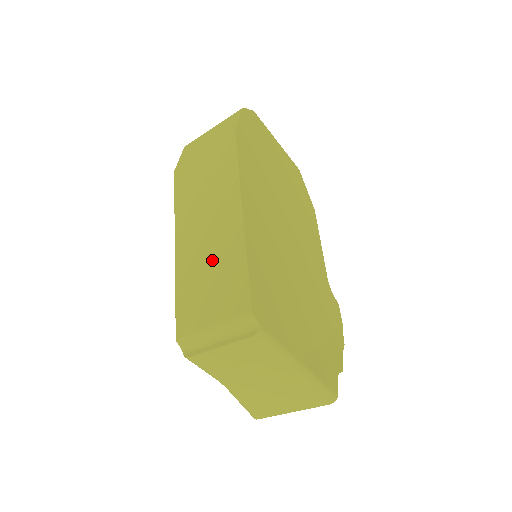
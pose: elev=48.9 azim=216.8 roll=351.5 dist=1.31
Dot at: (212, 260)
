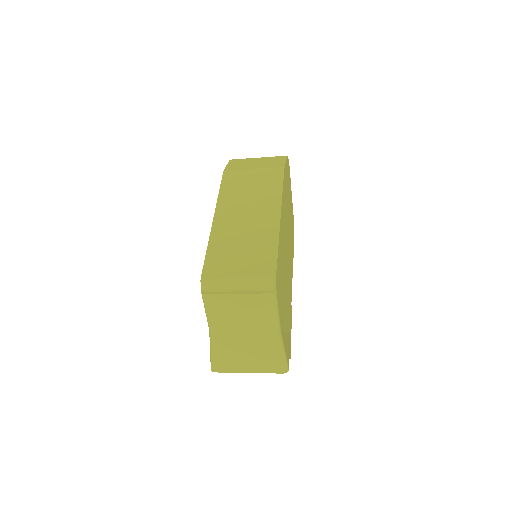
Dot at: (247, 237)
